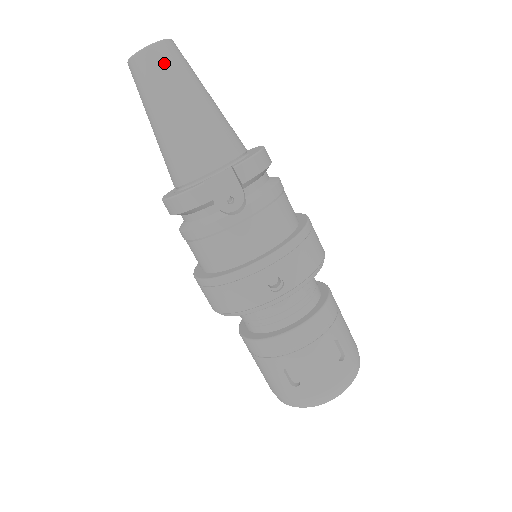
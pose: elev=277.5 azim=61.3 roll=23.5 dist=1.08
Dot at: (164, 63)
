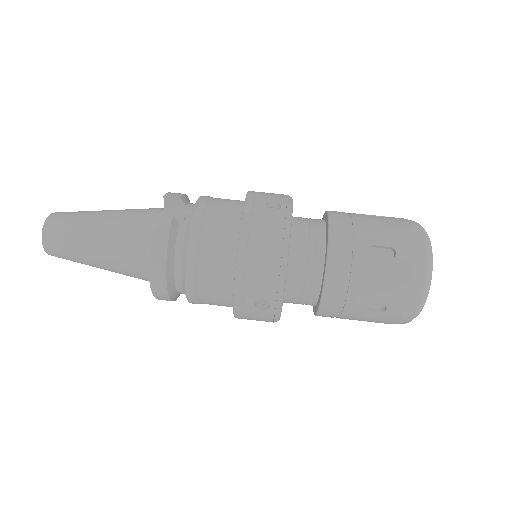
Dot at: (65, 214)
